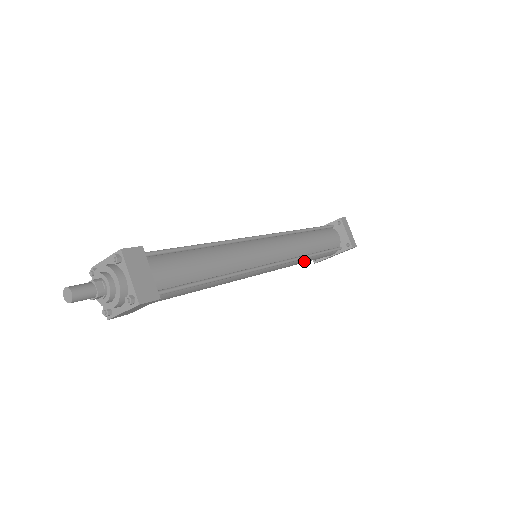
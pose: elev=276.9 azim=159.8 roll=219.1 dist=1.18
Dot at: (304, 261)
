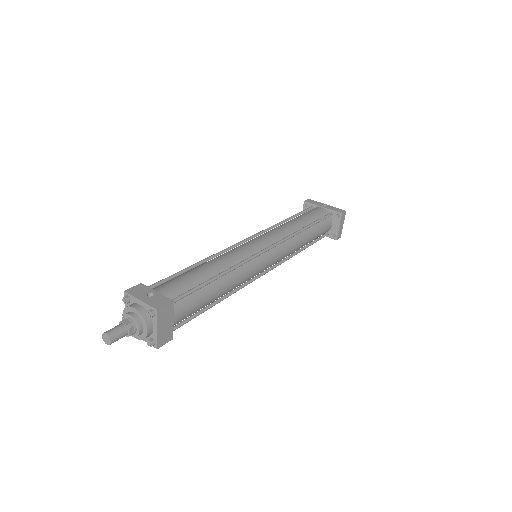
Dot at: occluded
